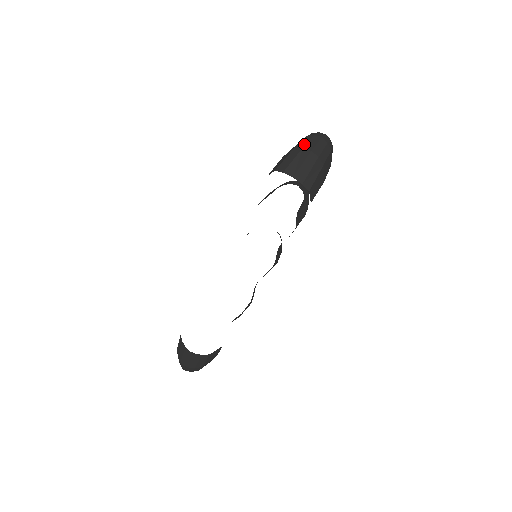
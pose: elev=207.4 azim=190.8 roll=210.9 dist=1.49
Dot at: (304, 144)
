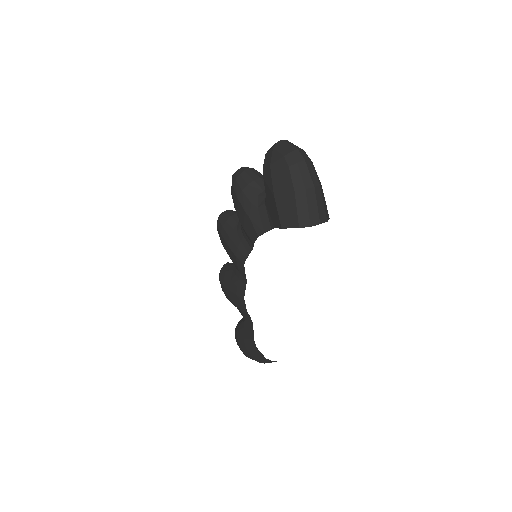
Dot at: (301, 183)
